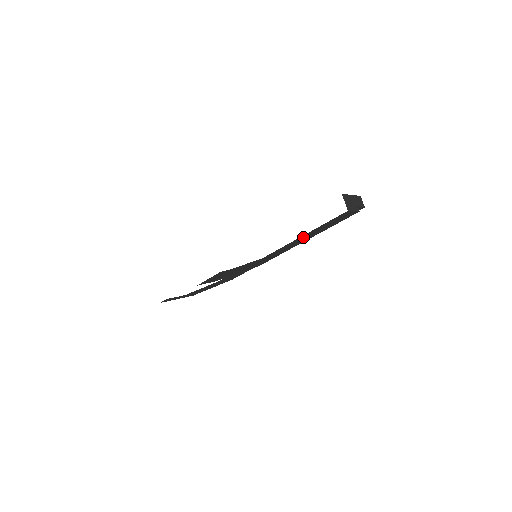
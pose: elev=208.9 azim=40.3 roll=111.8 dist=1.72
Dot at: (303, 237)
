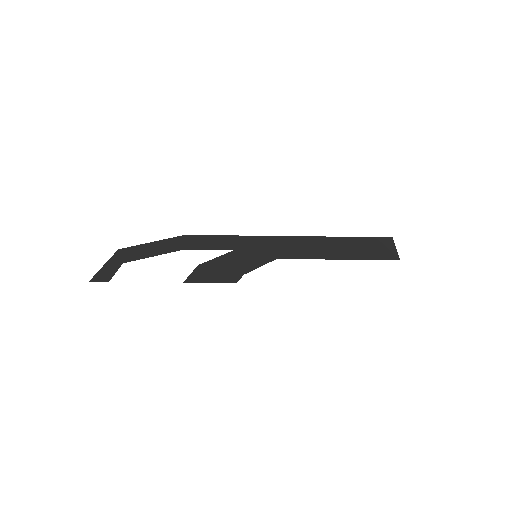
Dot at: occluded
